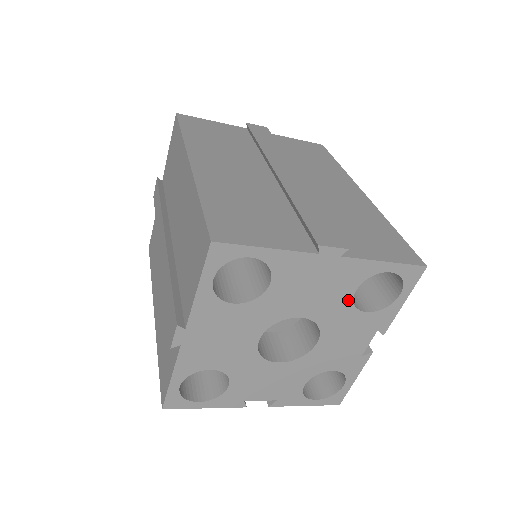
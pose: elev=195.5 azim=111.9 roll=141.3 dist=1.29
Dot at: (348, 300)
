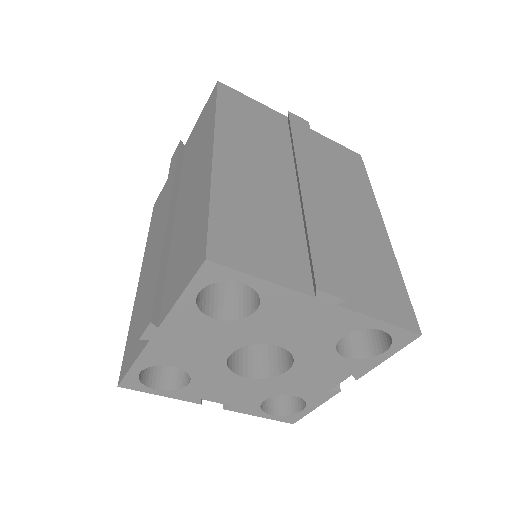
Dot at: (331, 343)
